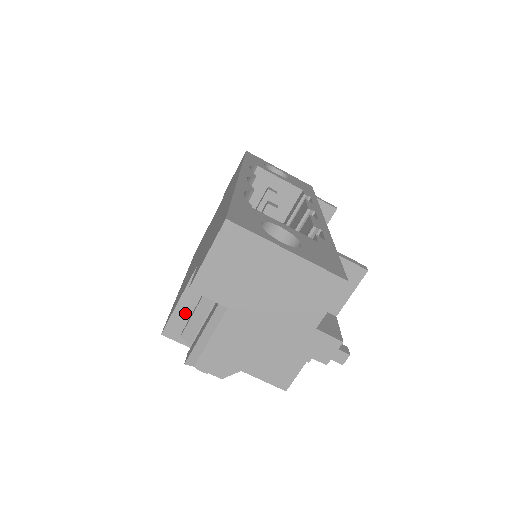
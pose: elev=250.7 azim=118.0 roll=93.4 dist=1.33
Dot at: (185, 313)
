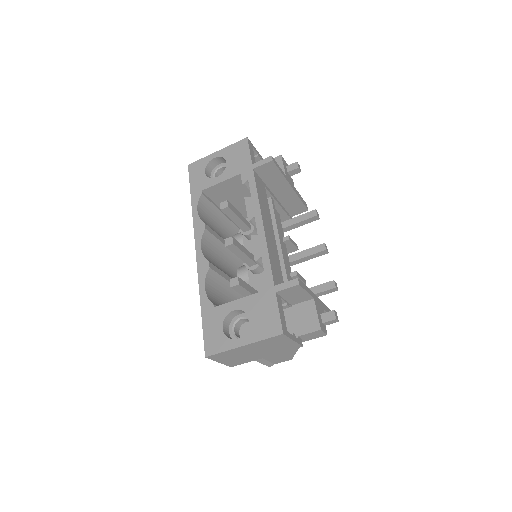
Dot at: occluded
